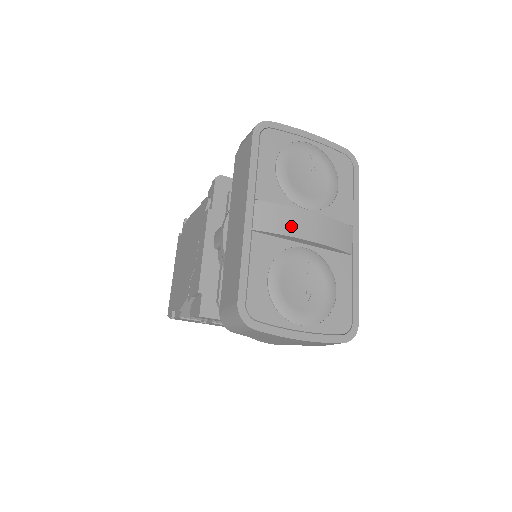
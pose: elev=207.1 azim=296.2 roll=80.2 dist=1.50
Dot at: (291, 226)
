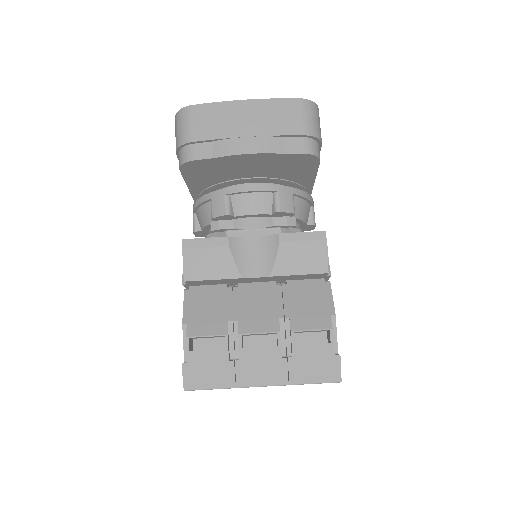
Dot at: occluded
